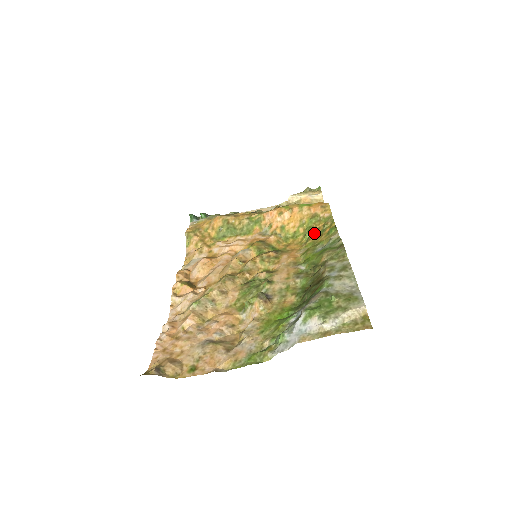
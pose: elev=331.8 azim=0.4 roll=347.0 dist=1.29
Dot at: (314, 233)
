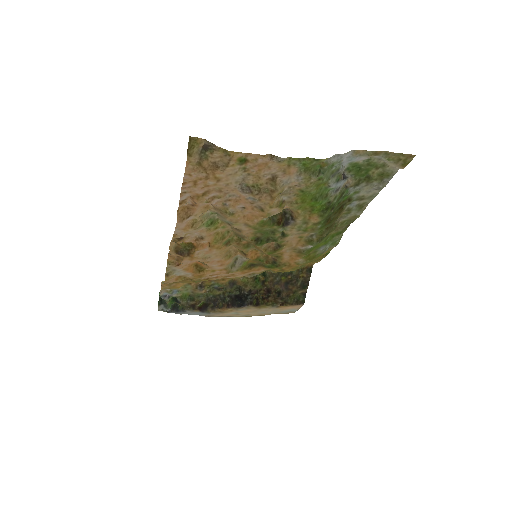
Dot at: (307, 264)
